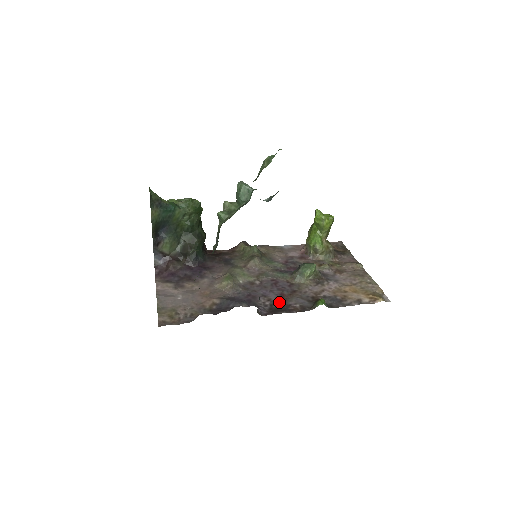
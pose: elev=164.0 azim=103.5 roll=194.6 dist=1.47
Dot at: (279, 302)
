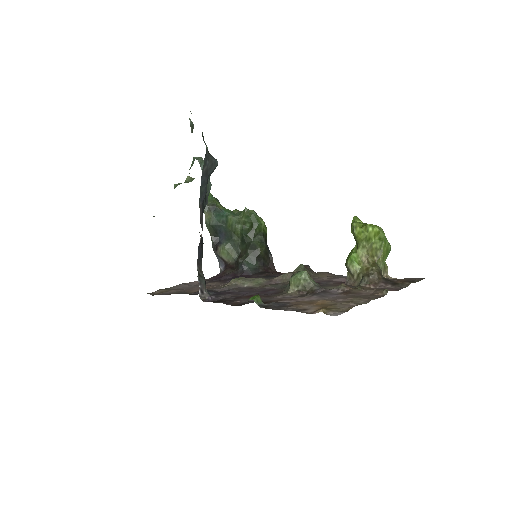
Dot at: (236, 298)
